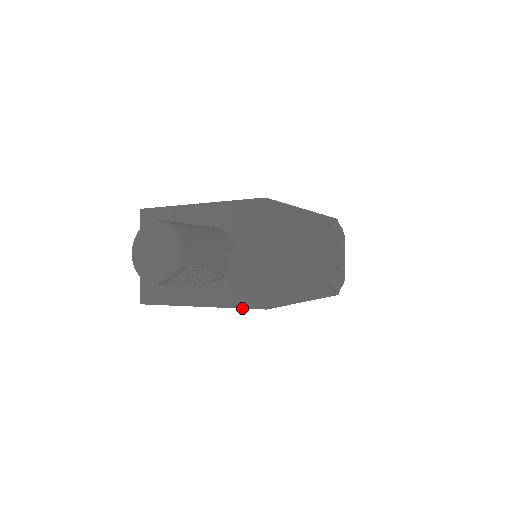
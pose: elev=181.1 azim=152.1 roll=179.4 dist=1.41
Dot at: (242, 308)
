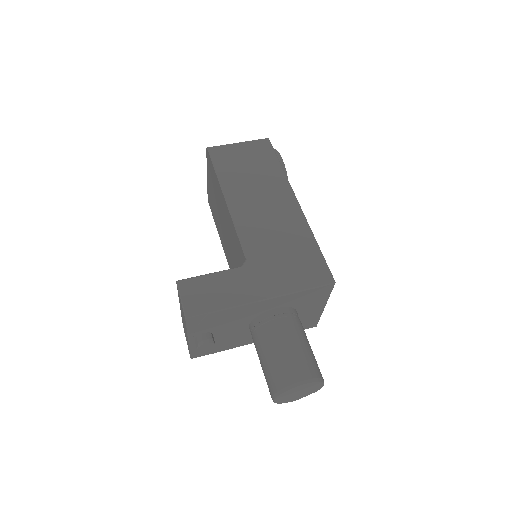
Dot at: occluded
